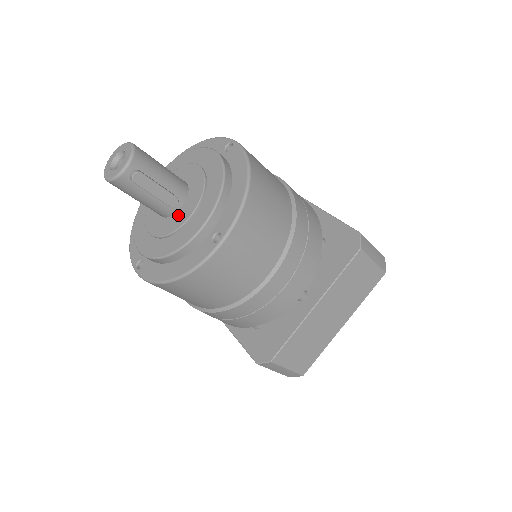
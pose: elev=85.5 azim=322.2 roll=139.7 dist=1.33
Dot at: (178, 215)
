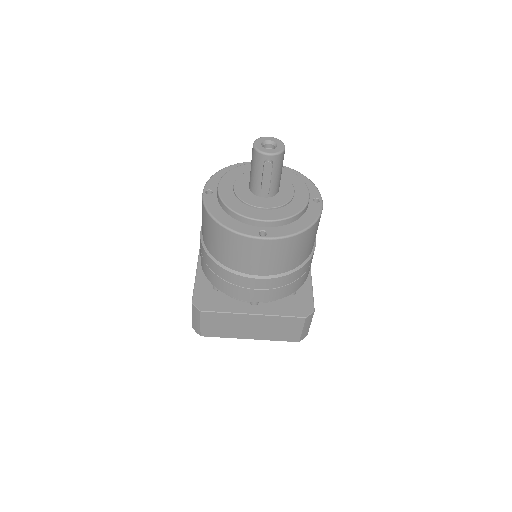
Dot at: (258, 199)
